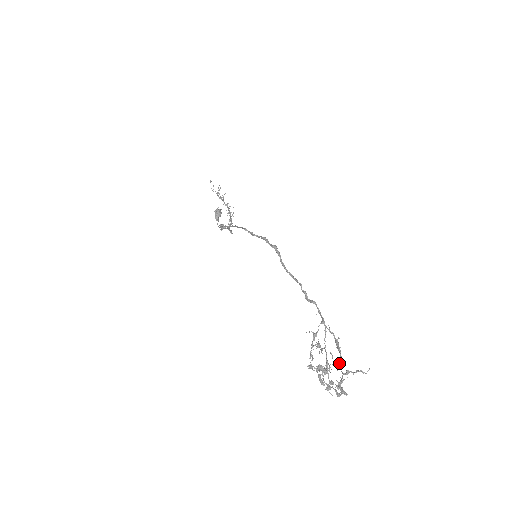
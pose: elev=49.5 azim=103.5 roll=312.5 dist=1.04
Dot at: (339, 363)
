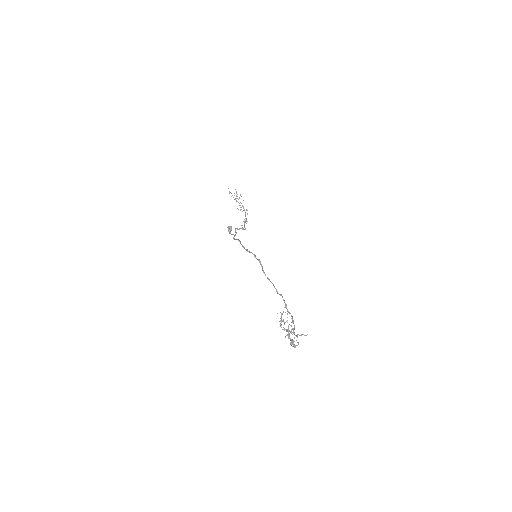
Dot at: (293, 330)
